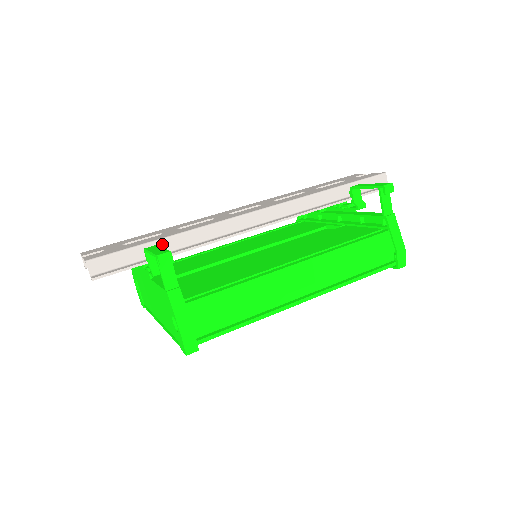
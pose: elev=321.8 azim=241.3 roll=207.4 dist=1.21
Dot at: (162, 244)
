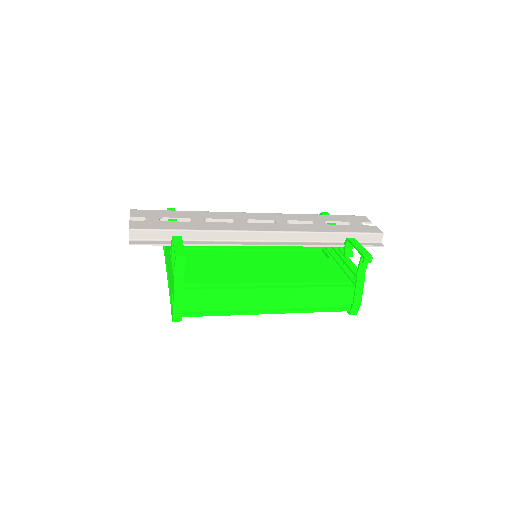
Dot at: (187, 234)
